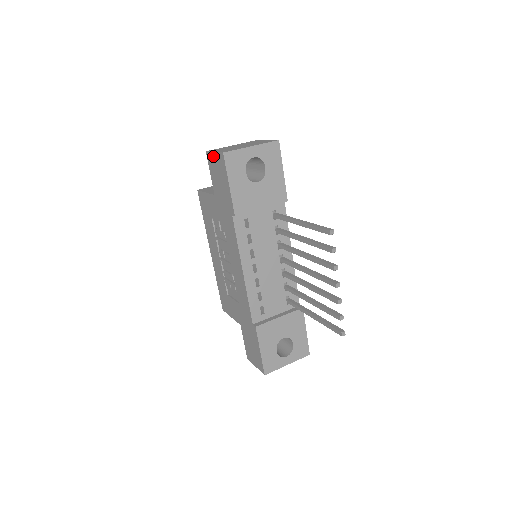
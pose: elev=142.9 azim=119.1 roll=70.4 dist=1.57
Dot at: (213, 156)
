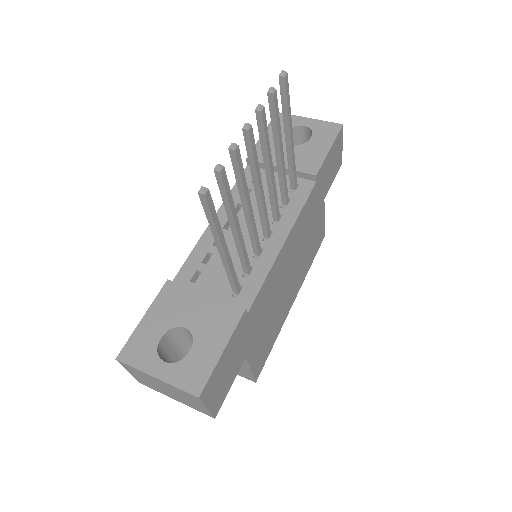
Dot at: occluded
